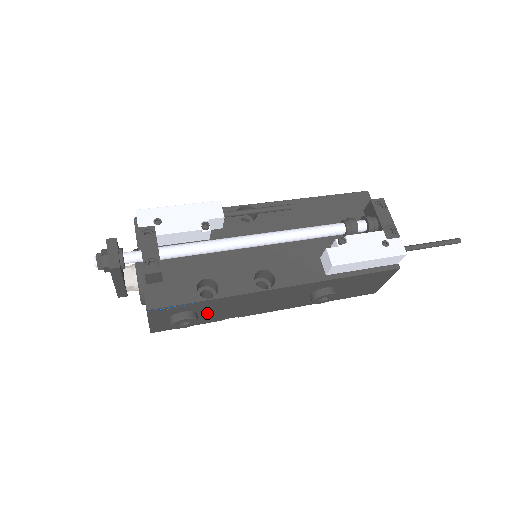
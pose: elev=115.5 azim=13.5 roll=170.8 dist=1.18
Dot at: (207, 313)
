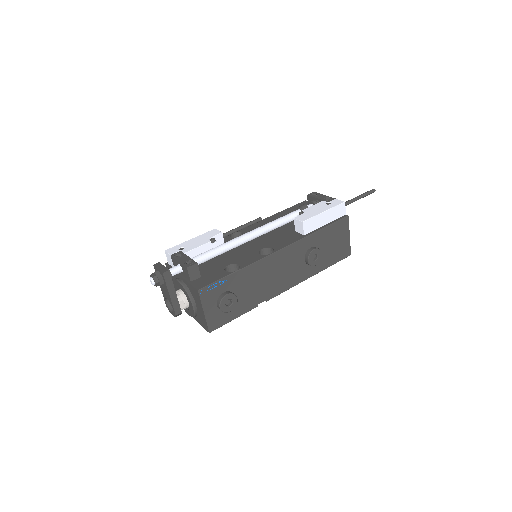
Dot at: (241, 295)
